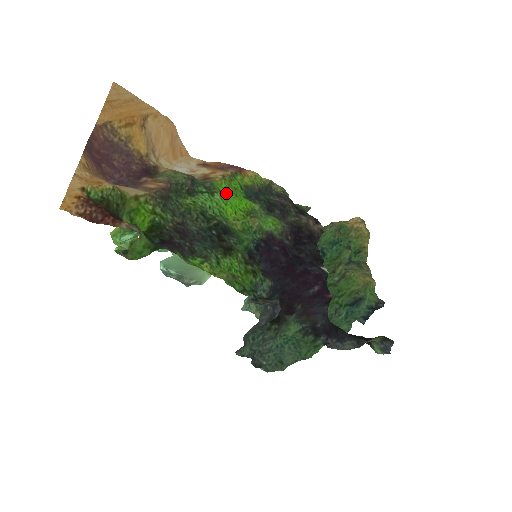
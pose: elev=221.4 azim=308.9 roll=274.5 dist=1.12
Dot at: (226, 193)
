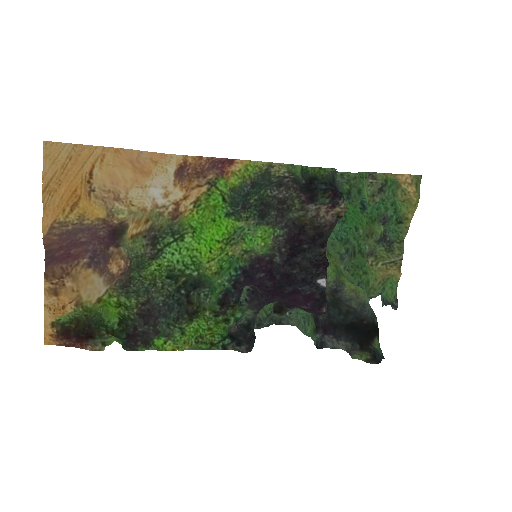
Dot at: (200, 225)
